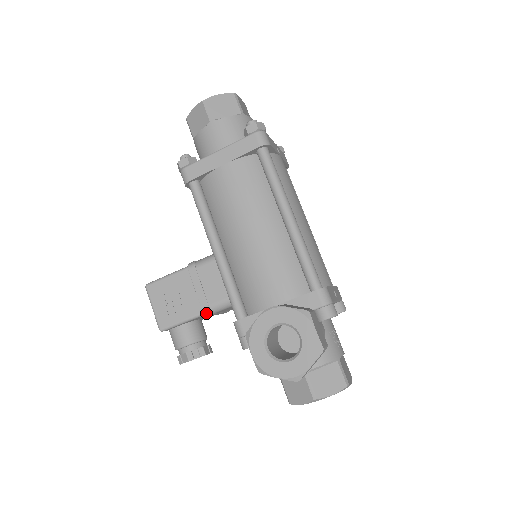
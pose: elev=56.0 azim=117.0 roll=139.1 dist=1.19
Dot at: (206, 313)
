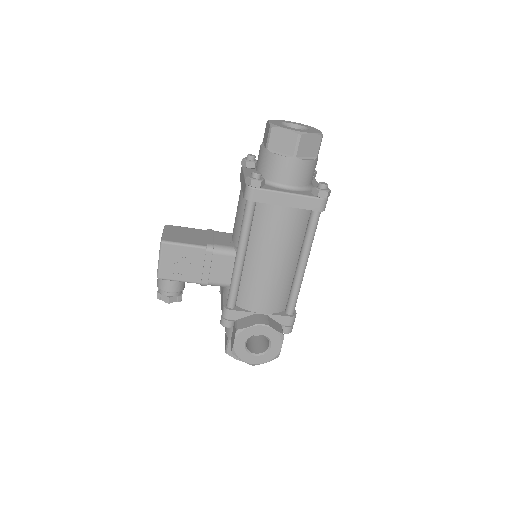
Dot at: (203, 285)
